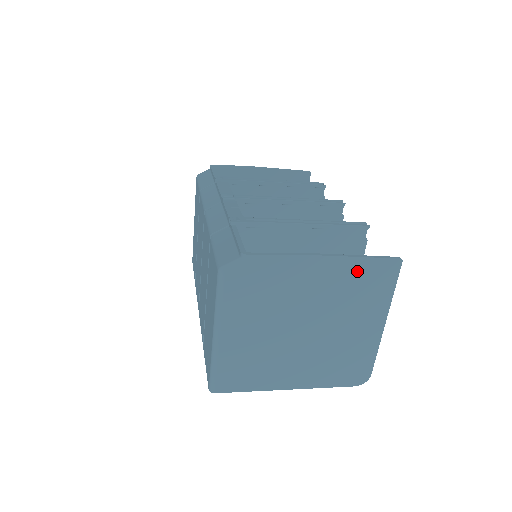
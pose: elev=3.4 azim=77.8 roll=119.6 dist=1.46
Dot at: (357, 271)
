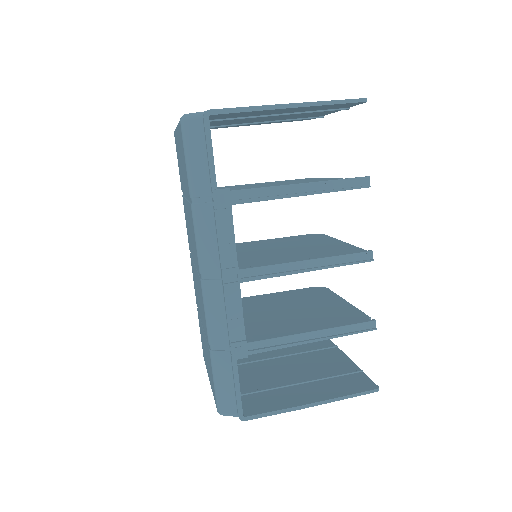
Dot at: occluded
